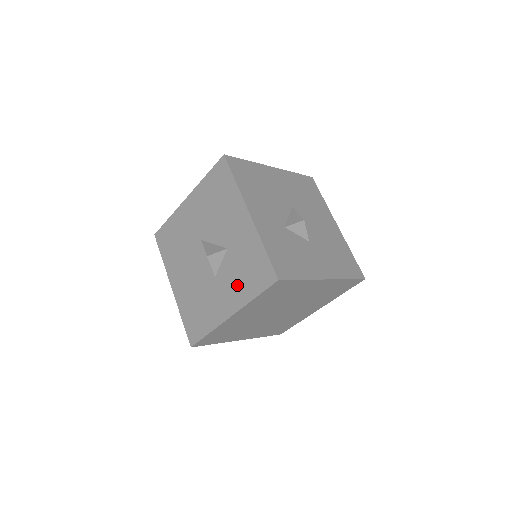
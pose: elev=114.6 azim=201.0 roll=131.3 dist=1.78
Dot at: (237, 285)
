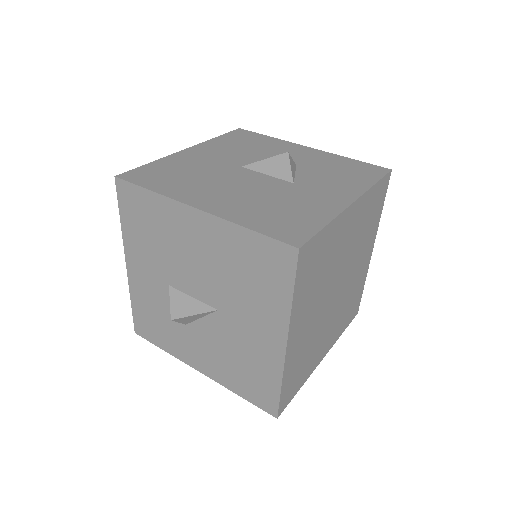
Dot at: (339, 181)
